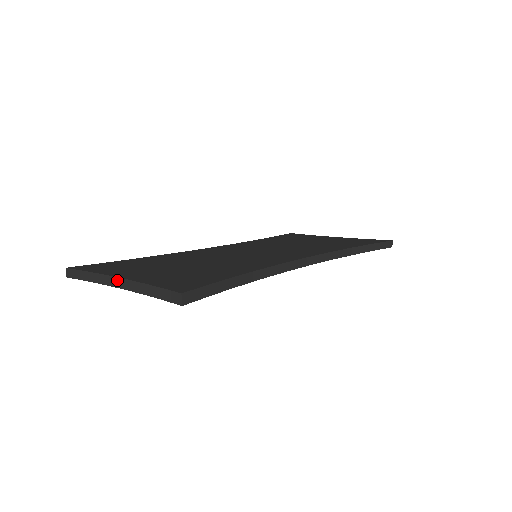
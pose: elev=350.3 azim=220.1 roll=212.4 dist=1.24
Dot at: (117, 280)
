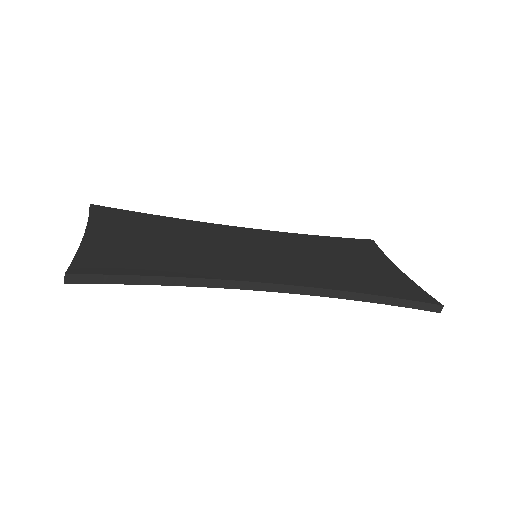
Dot at: (84, 234)
